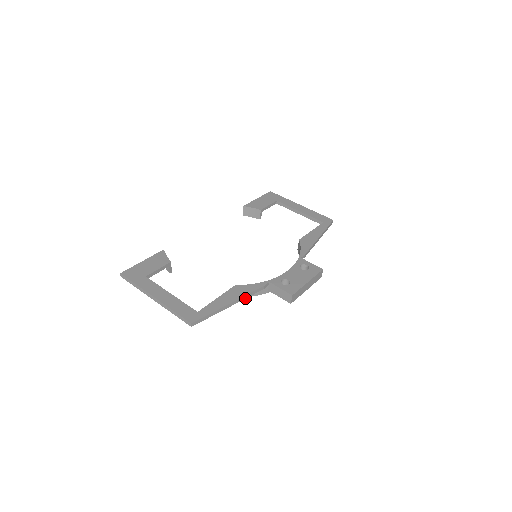
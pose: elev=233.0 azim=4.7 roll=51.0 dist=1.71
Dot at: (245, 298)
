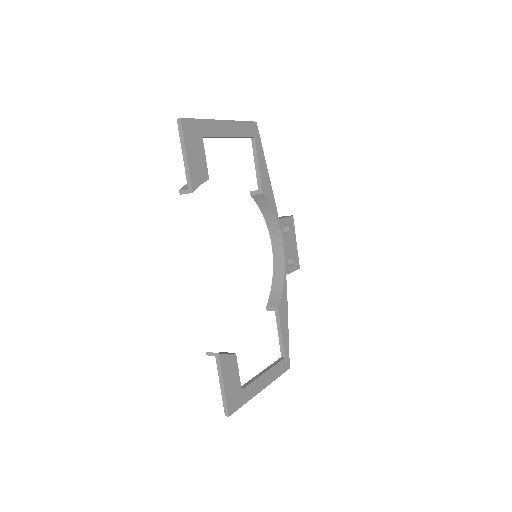
Dot at: occluded
